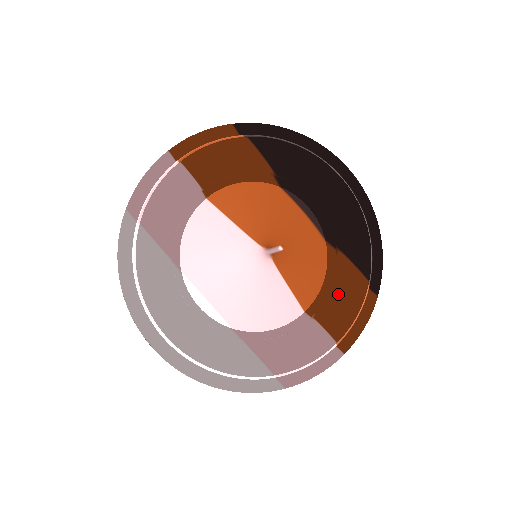
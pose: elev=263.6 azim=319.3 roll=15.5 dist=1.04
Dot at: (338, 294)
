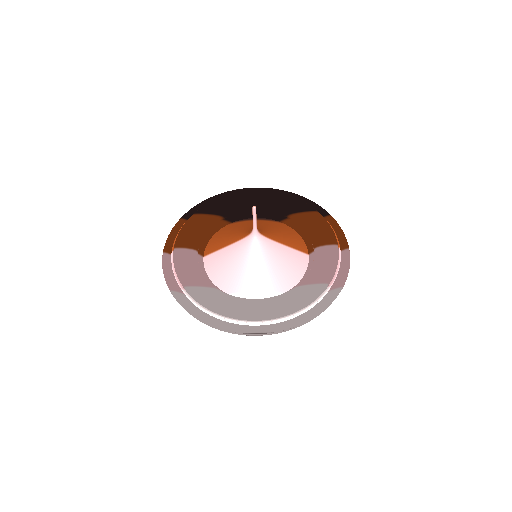
Dot at: (311, 229)
